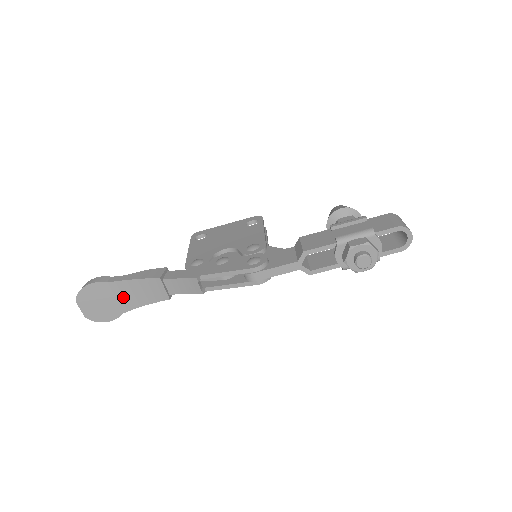
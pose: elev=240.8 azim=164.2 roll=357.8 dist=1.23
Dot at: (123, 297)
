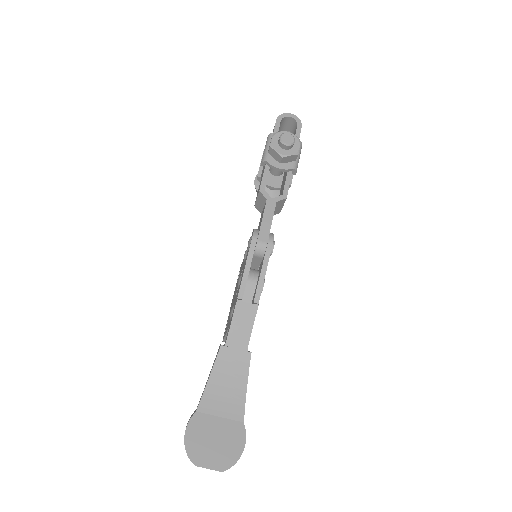
Dot at: (223, 408)
